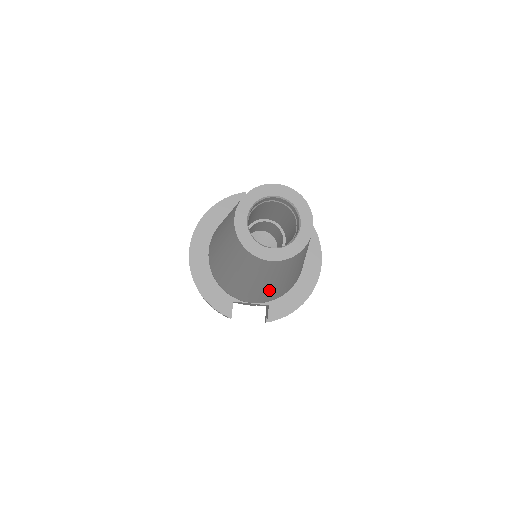
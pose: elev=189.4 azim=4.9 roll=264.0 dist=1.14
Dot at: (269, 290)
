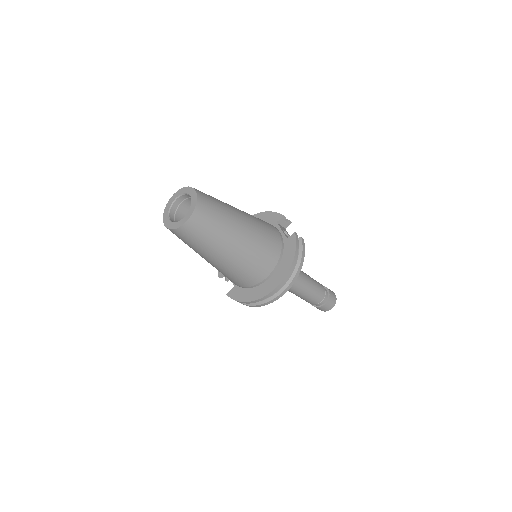
Dot at: occluded
